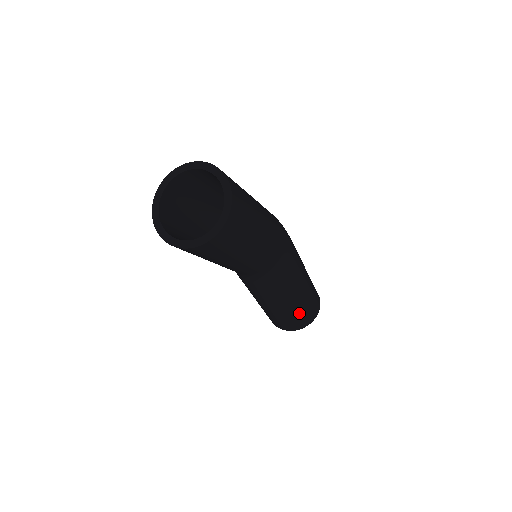
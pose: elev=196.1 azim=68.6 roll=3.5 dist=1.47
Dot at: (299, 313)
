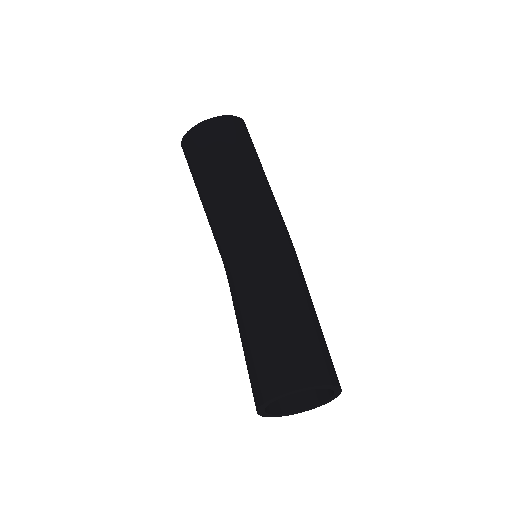
Dot at: (298, 343)
